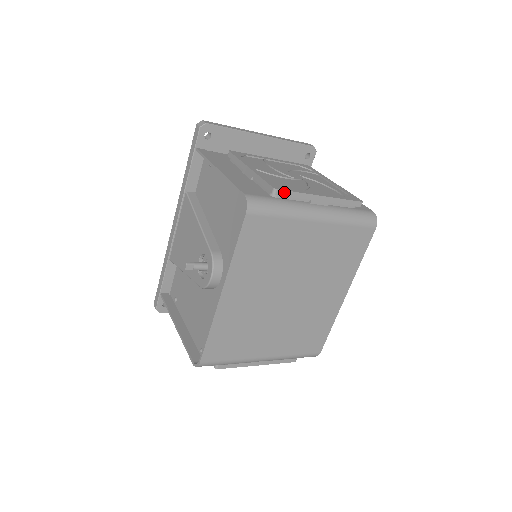
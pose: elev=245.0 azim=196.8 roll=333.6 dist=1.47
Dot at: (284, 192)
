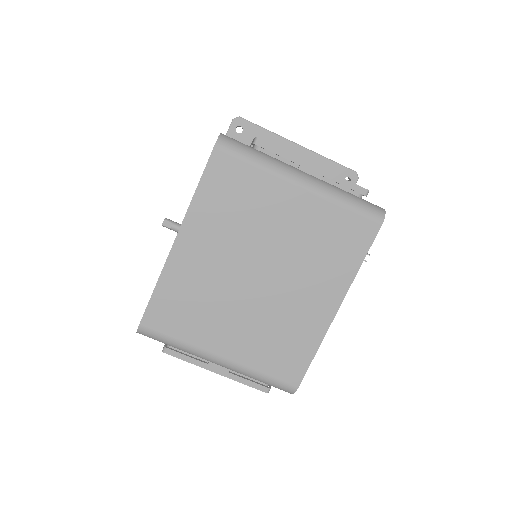
Dot at: (267, 145)
